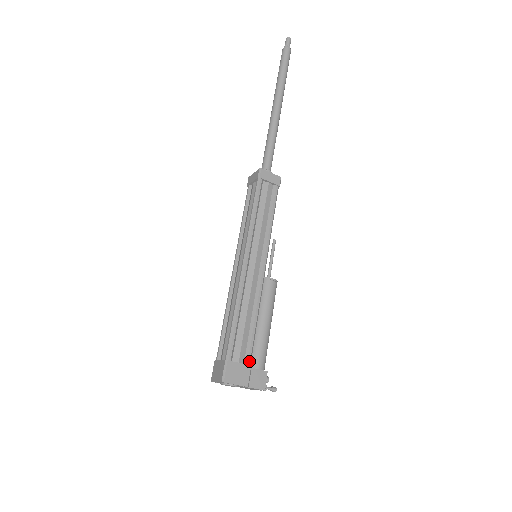
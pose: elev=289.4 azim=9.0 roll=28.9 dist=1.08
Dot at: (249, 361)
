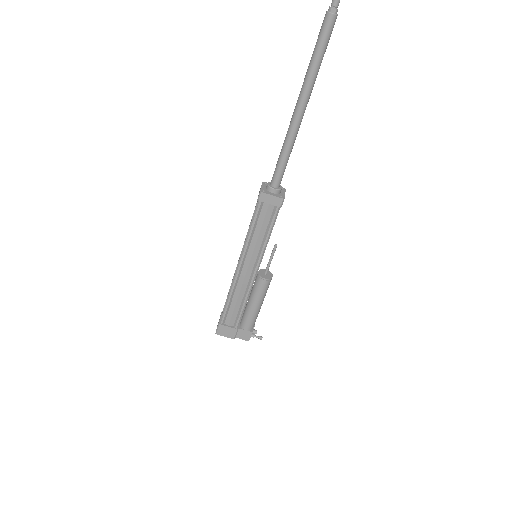
Dot at: (236, 326)
